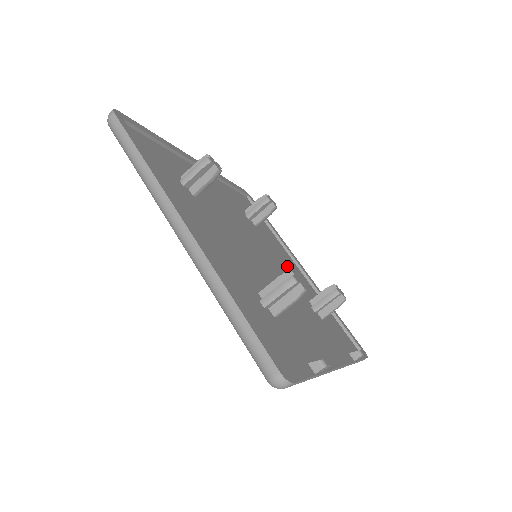
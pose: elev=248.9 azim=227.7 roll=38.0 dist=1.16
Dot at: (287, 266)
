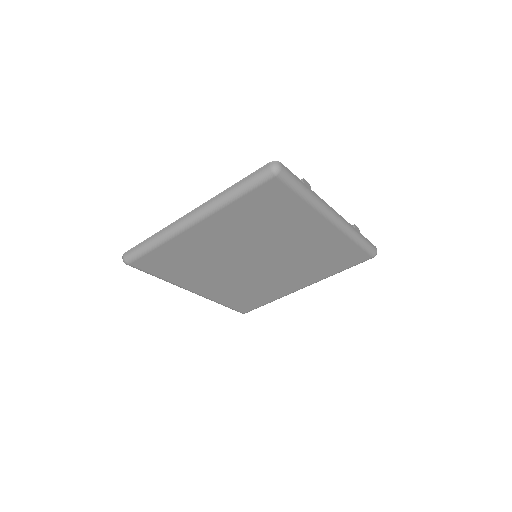
Dot at: occluded
